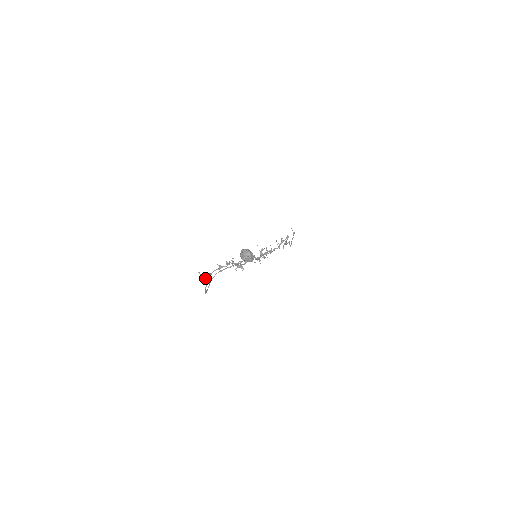
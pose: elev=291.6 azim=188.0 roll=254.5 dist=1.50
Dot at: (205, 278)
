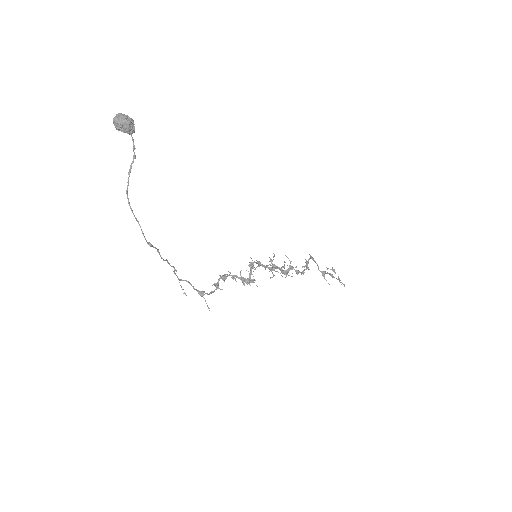
Dot at: (174, 270)
